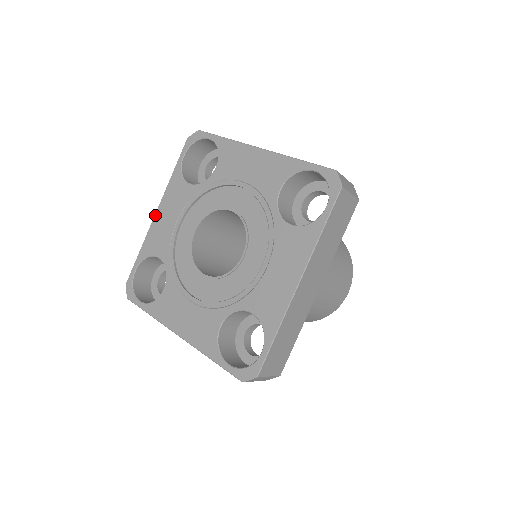
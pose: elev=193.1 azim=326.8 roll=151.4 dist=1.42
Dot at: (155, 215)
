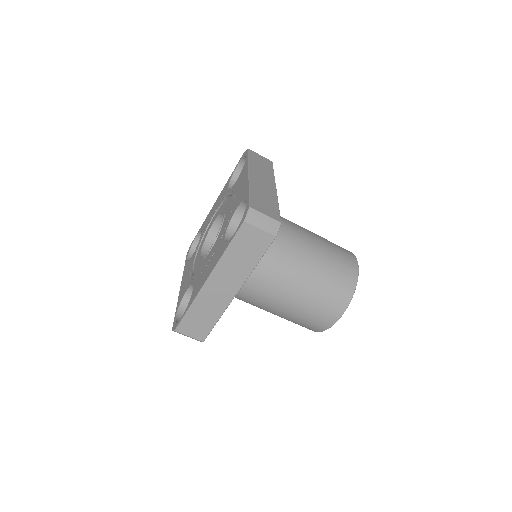
Dot at: (180, 289)
